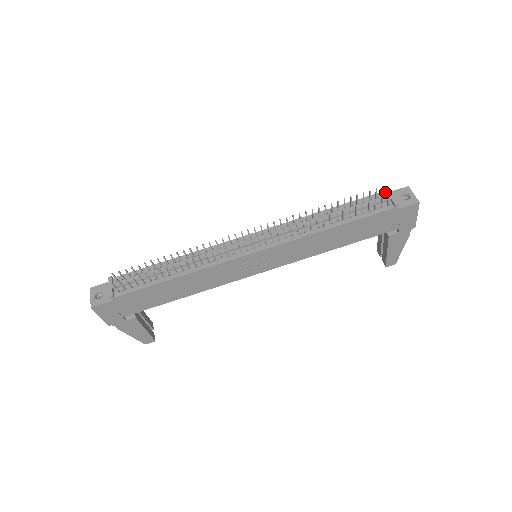
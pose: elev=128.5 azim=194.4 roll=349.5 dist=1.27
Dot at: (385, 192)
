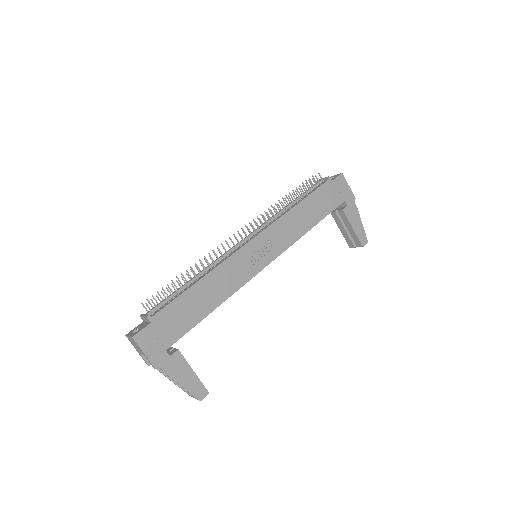
Dot at: occluded
